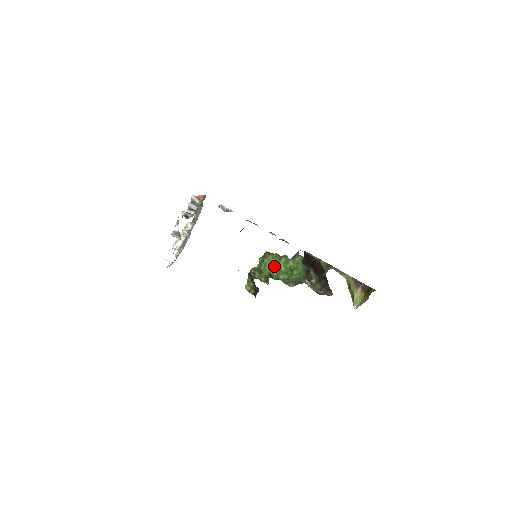
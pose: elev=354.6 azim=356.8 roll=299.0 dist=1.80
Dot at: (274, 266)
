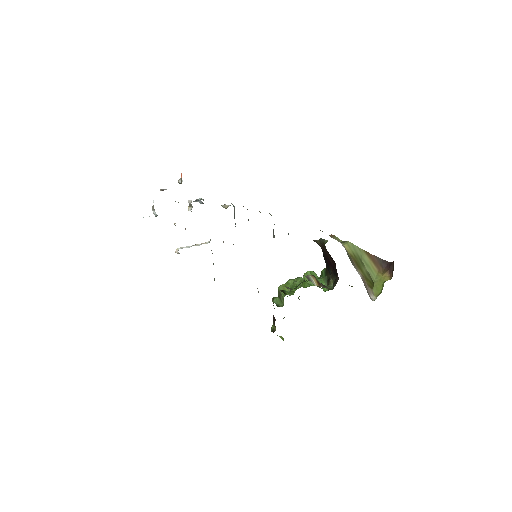
Dot at: (293, 282)
